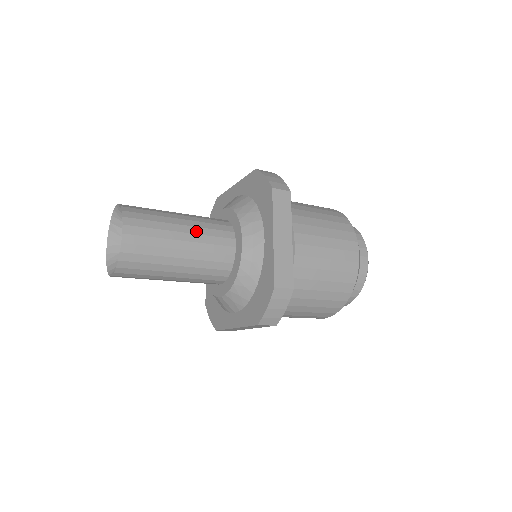
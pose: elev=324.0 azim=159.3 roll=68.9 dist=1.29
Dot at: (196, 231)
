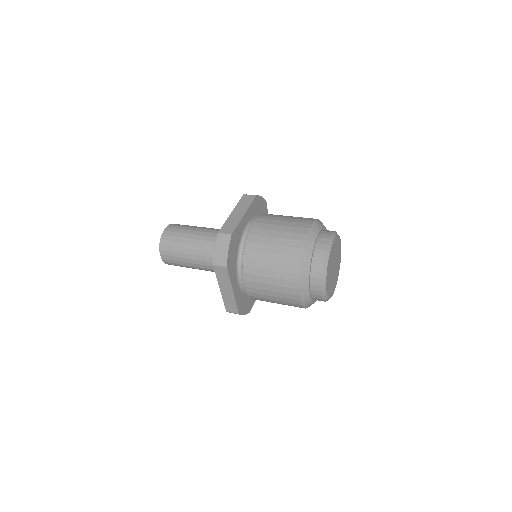
Dot at: (197, 258)
